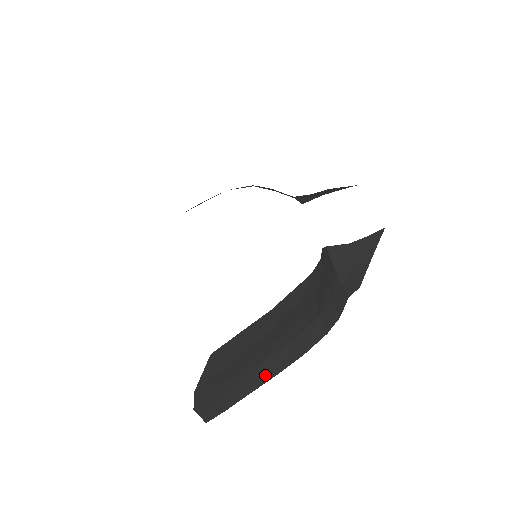
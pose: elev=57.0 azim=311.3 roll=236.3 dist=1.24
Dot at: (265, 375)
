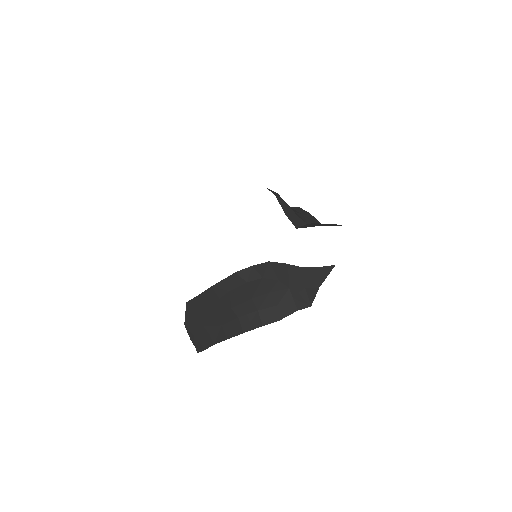
Dot at: (222, 336)
